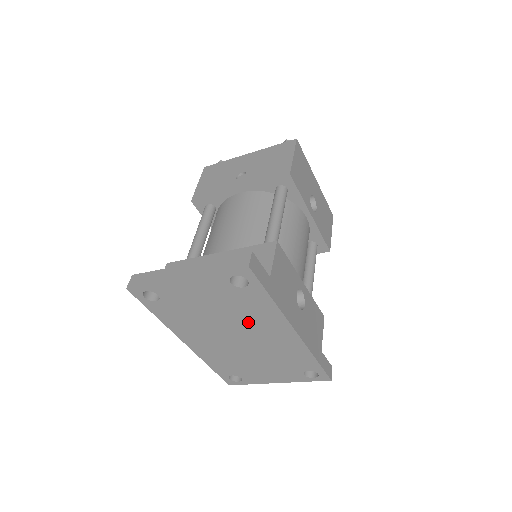
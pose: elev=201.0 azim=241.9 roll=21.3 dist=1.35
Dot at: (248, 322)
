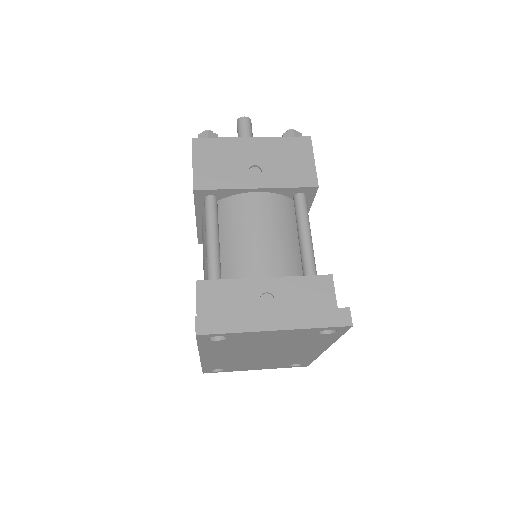
Dot at: (292, 347)
